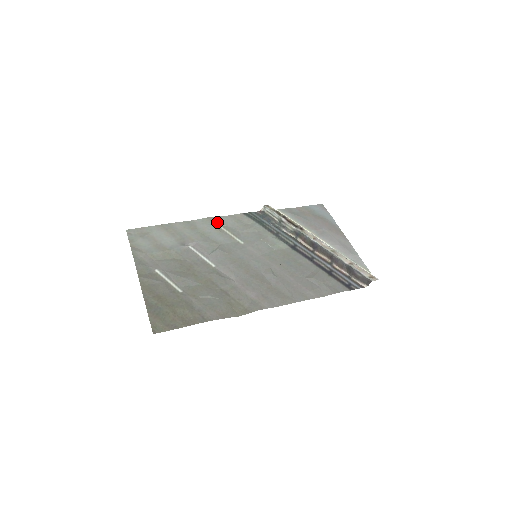
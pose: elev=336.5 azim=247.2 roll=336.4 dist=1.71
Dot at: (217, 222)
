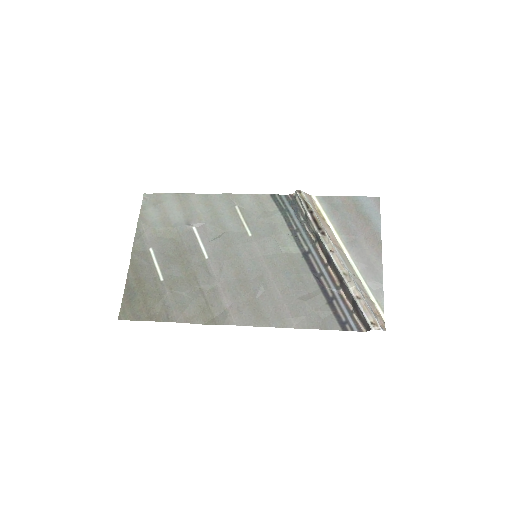
Dot at: (236, 201)
